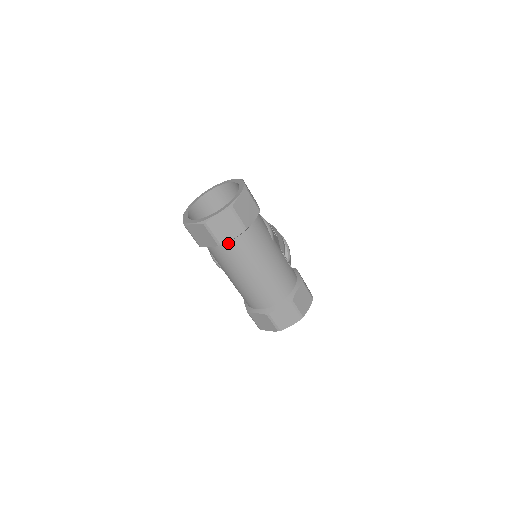
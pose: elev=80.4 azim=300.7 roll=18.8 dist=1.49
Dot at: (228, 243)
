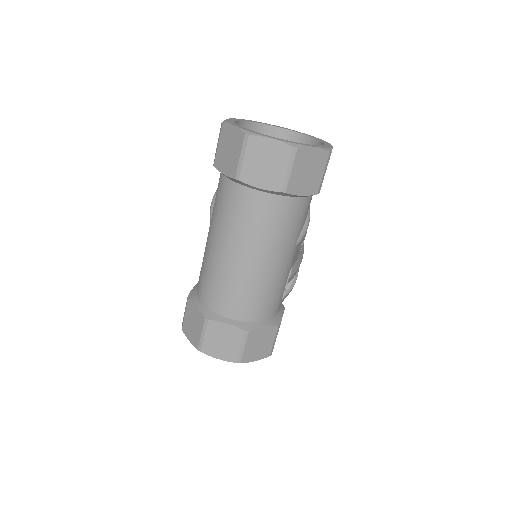
Dot at: (248, 189)
